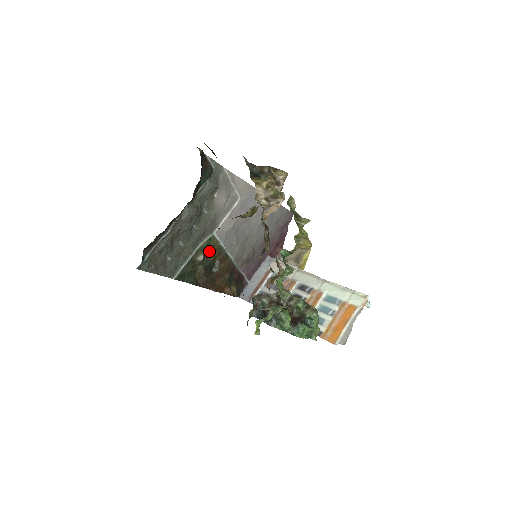
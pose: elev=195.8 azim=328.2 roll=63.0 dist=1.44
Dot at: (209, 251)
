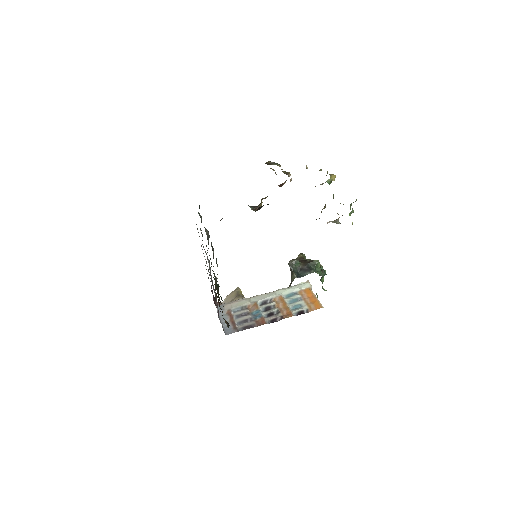
Dot at: occluded
